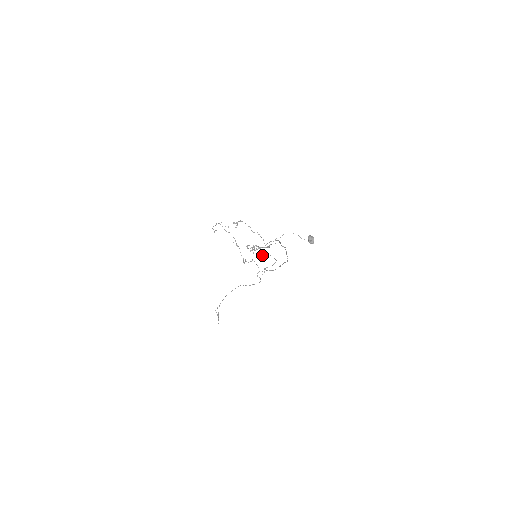
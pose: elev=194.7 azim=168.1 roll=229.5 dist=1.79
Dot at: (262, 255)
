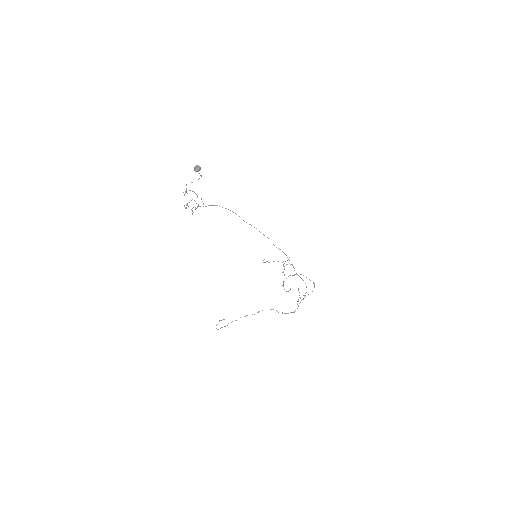
Dot at: occluded
